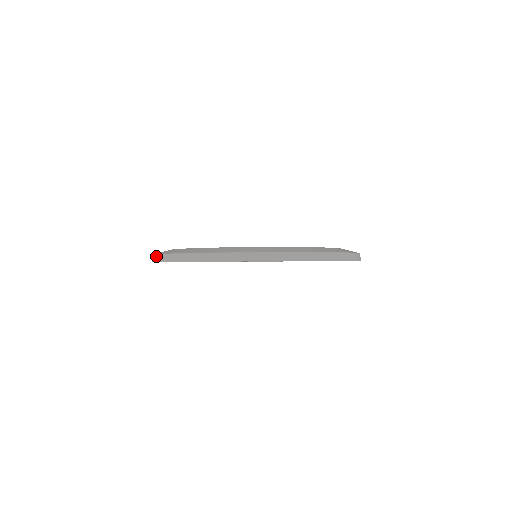
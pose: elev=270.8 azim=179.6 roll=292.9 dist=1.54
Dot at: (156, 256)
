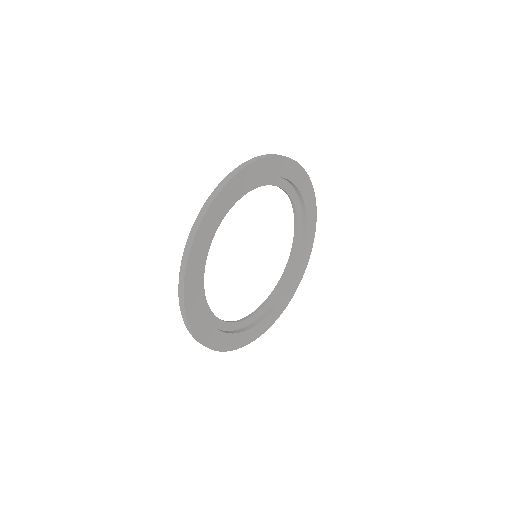
Dot at: (217, 187)
